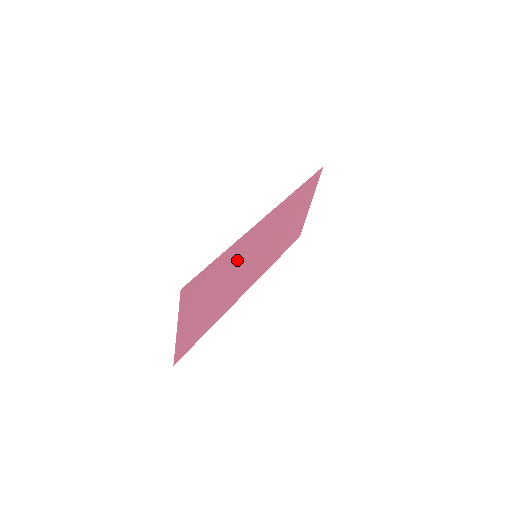
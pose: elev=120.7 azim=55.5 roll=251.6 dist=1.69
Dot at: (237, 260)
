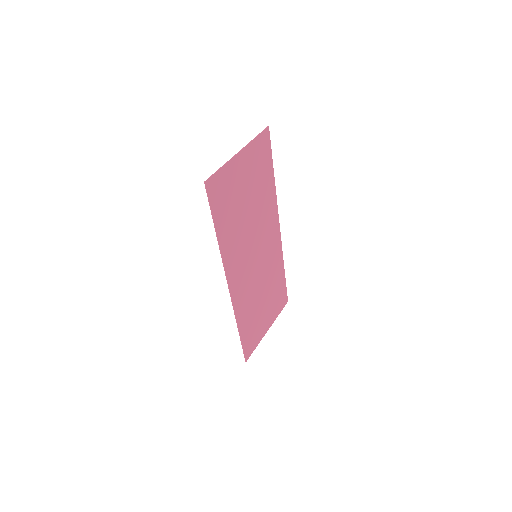
Dot at: (262, 213)
